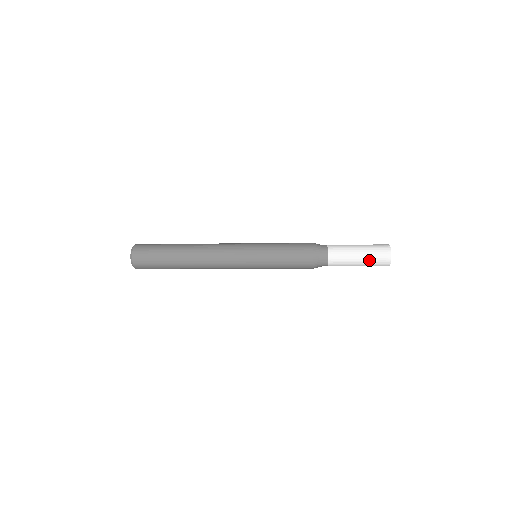
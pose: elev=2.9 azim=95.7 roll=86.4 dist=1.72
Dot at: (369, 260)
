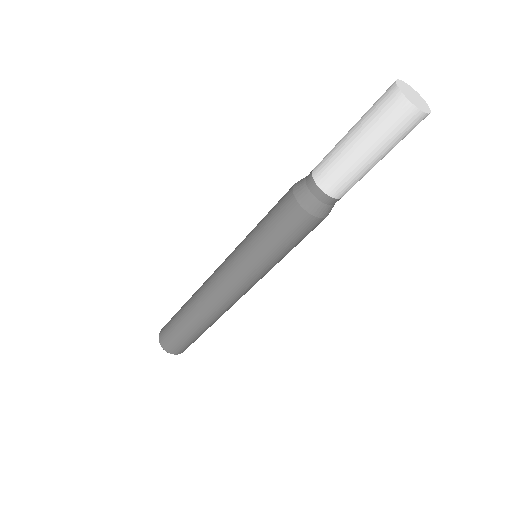
Dot at: (381, 141)
